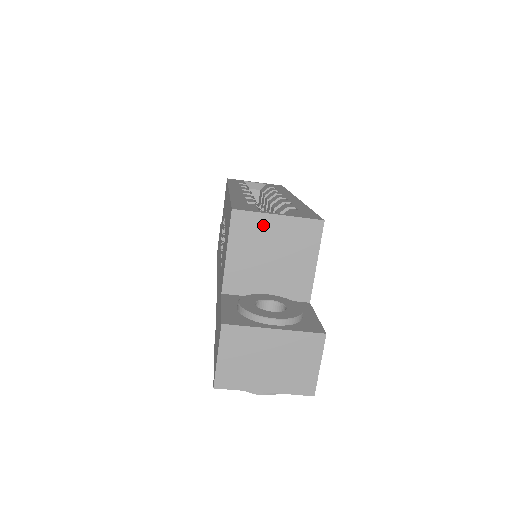
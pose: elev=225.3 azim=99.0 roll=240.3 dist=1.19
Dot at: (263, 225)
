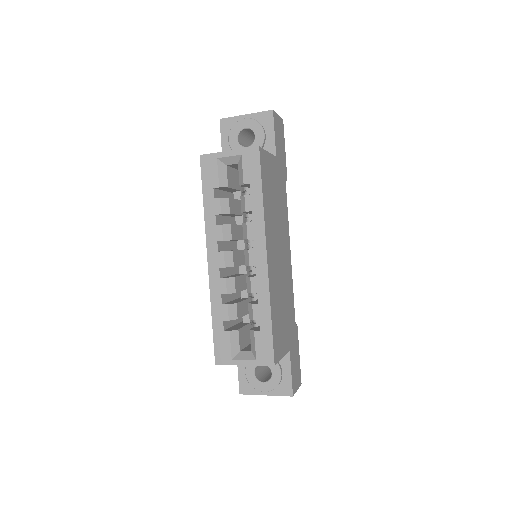
Dot at: occluded
